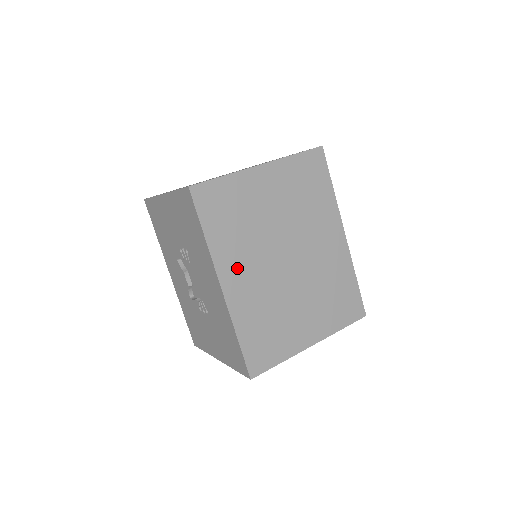
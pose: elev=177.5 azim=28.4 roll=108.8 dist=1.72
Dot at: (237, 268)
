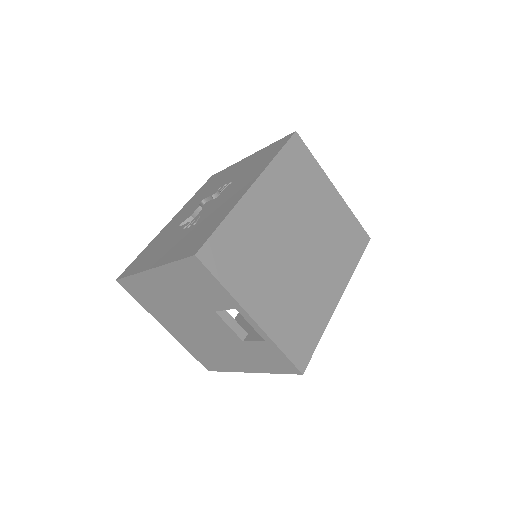
Dot at: (271, 195)
